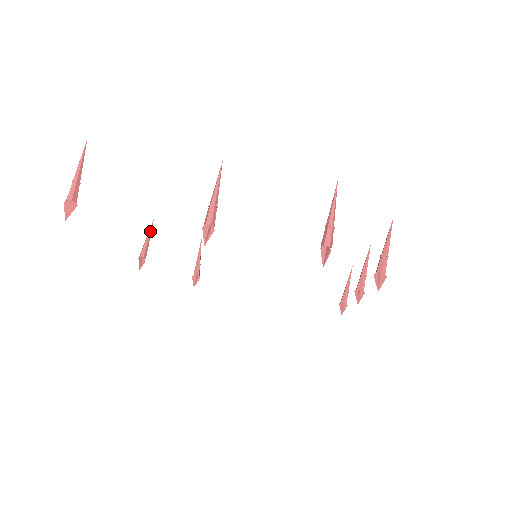
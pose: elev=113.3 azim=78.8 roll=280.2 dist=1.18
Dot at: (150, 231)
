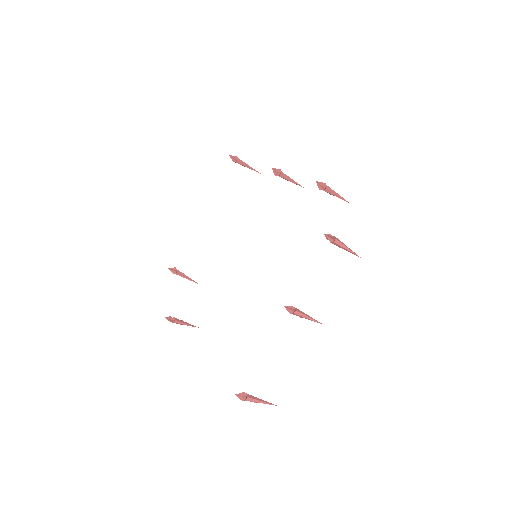
Dot at: (193, 280)
